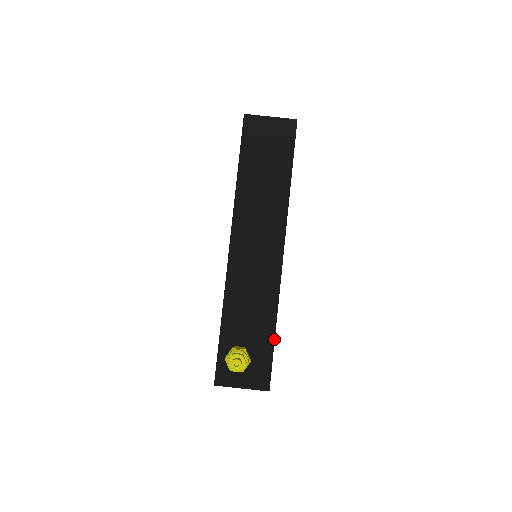
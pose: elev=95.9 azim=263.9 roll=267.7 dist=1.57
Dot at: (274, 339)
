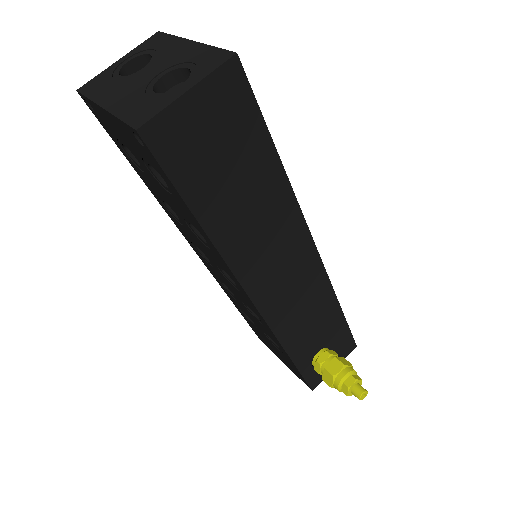
Dot at: (344, 317)
